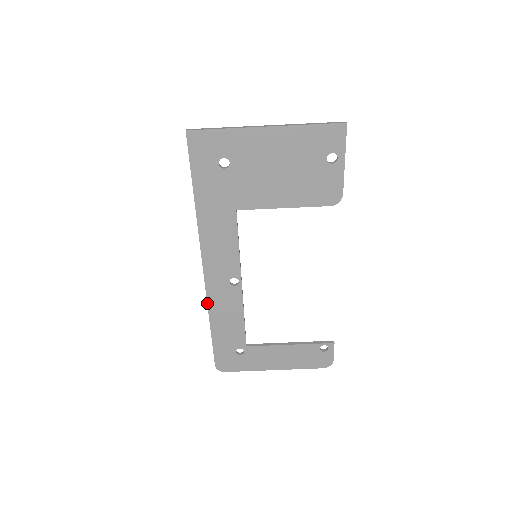
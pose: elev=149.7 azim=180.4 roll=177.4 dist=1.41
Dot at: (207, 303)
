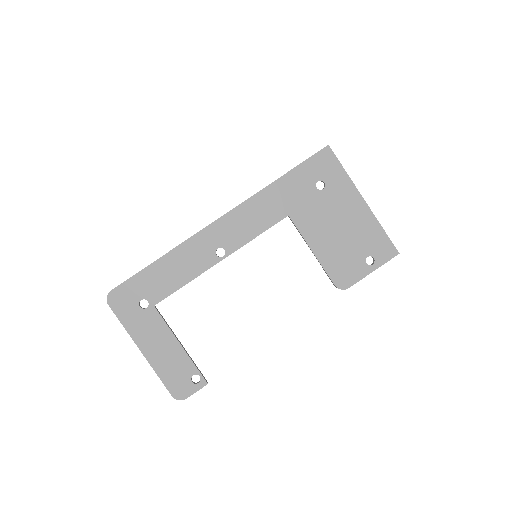
Dot at: (183, 242)
